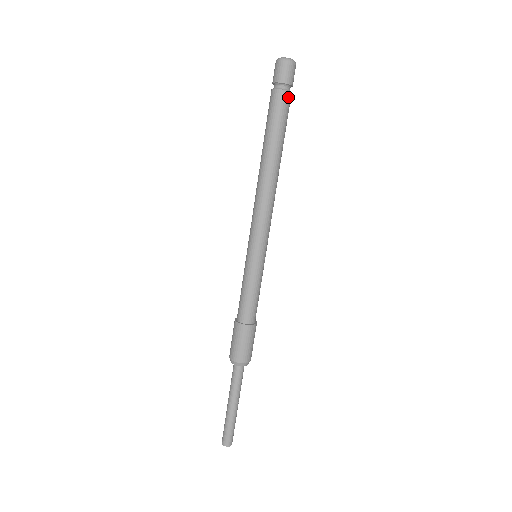
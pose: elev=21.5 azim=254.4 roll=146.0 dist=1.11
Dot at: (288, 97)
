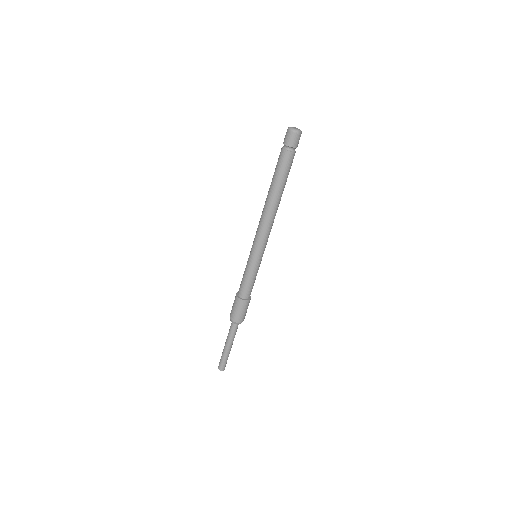
Dot at: (293, 156)
